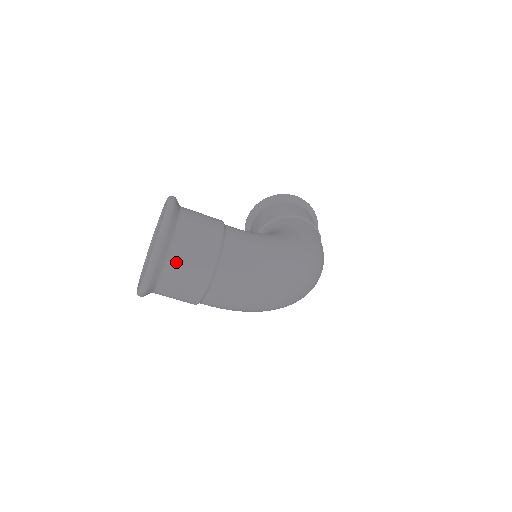
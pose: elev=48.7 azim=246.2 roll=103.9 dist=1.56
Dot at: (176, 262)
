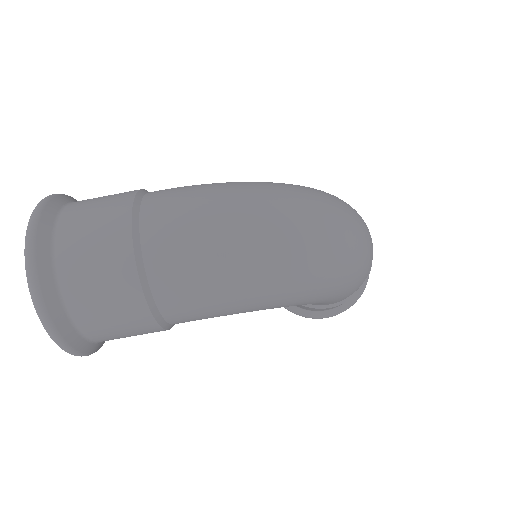
Dot at: (69, 236)
